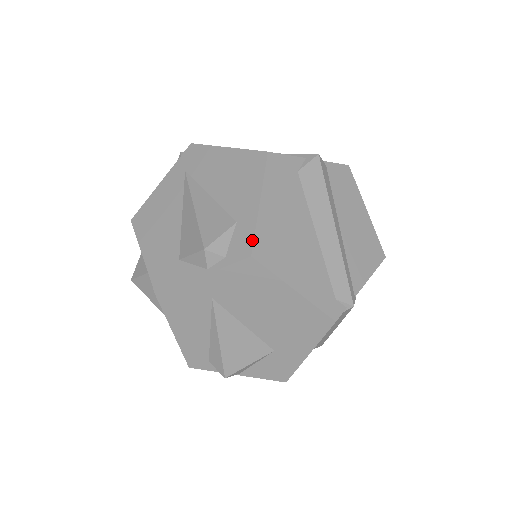
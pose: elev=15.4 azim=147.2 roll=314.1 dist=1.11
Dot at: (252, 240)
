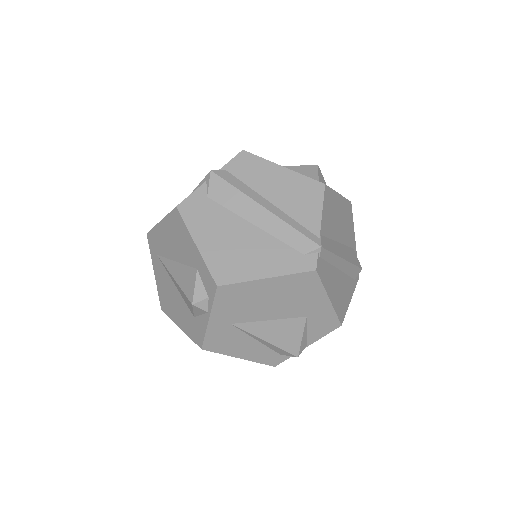
Dot at: (210, 275)
